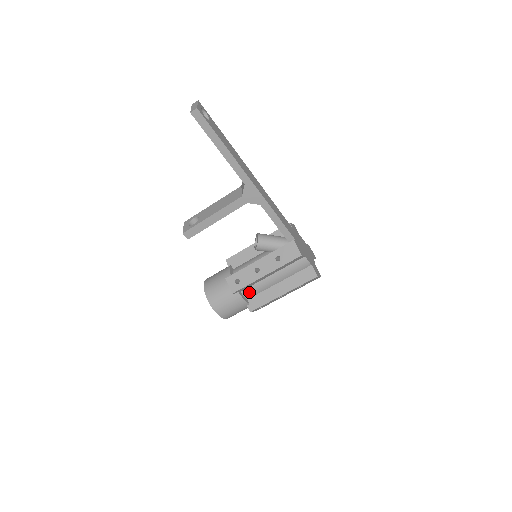
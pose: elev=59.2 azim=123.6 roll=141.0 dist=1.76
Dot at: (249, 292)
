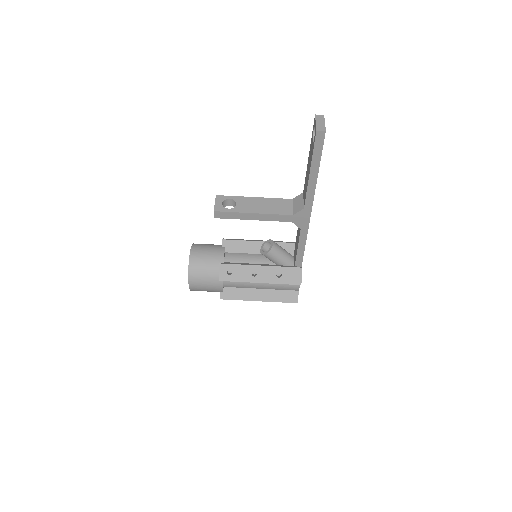
Dot at: (231, 283)
